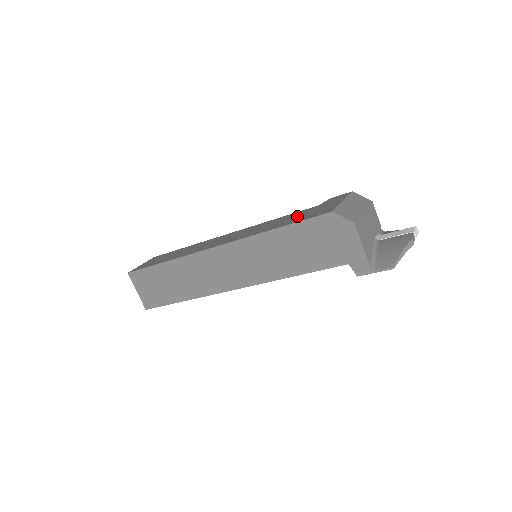
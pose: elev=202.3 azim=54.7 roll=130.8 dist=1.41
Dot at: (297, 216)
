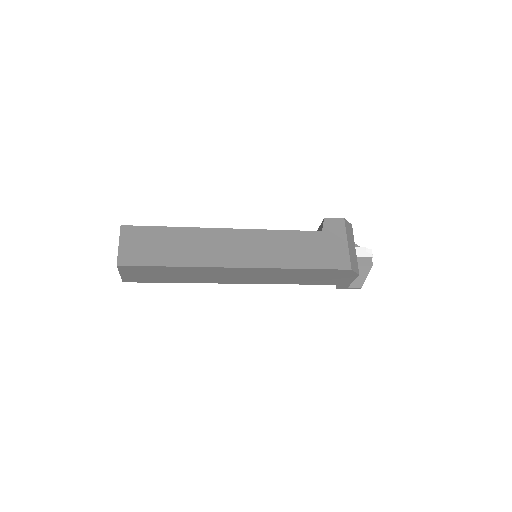
Dot at: (312, 249)
